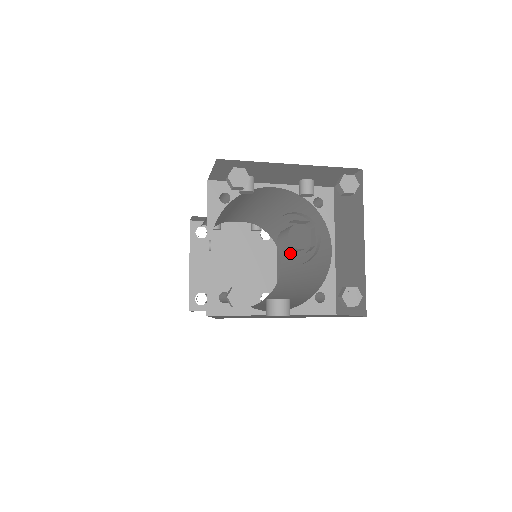
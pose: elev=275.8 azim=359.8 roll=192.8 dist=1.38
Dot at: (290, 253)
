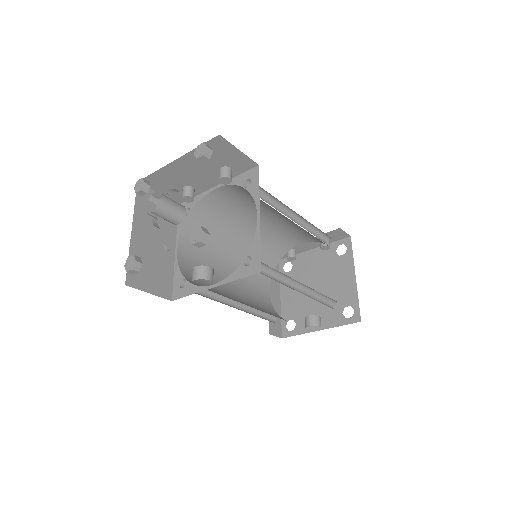
Dot at: (178, 223)
